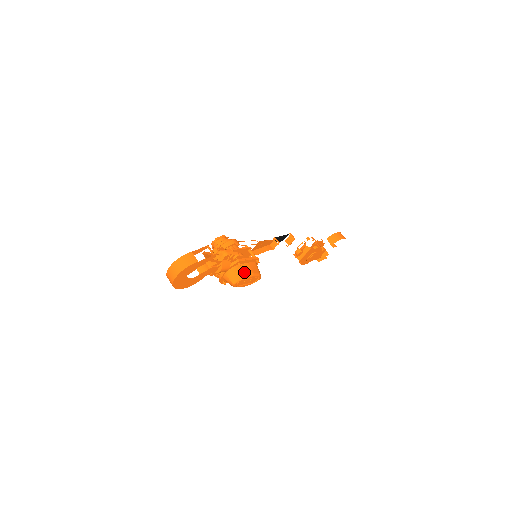
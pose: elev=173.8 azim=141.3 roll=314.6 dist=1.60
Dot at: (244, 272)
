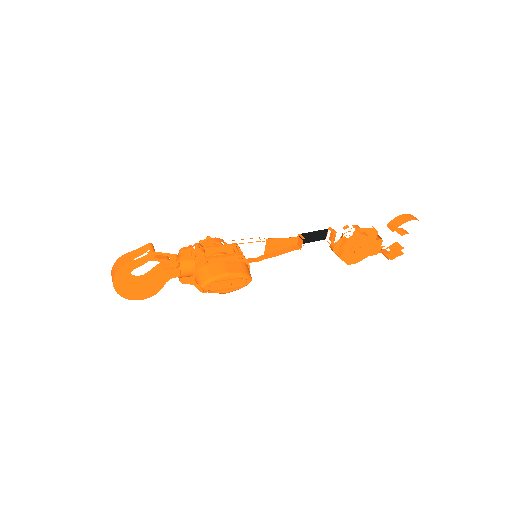
Dot at: (215, 272)
